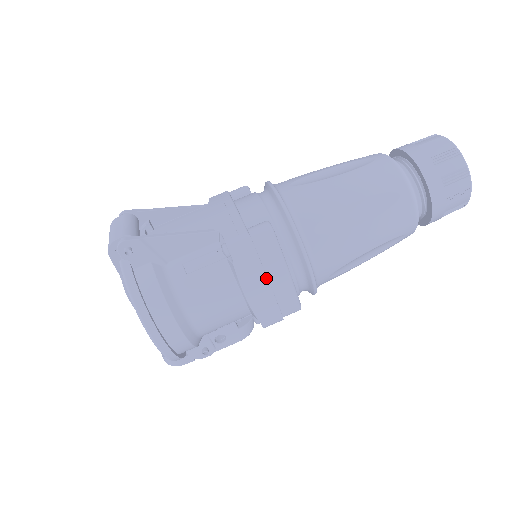
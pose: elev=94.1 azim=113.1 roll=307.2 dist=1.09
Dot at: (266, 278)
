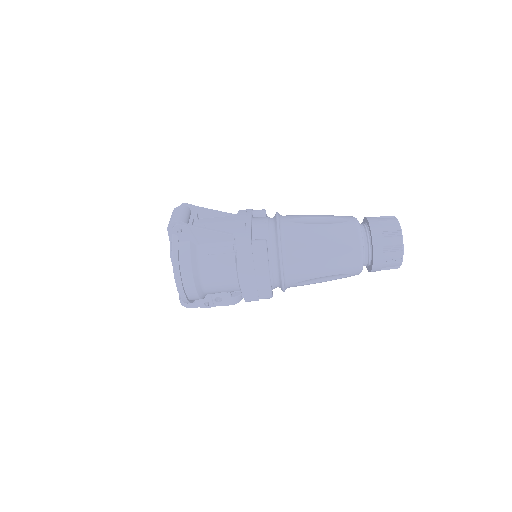
Dot at: (254, 272)
